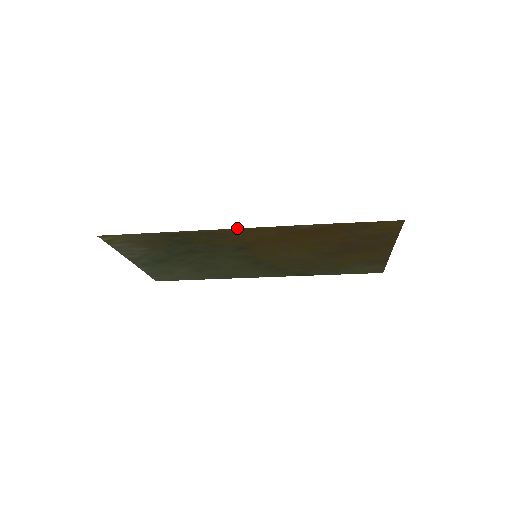
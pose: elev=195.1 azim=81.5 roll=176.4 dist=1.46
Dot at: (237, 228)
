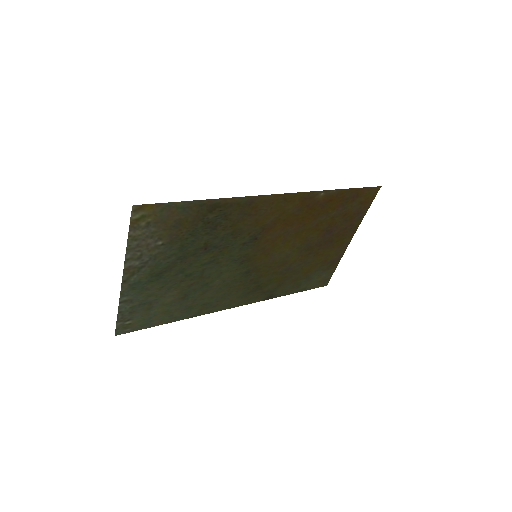
Dot at: (276, 194)
